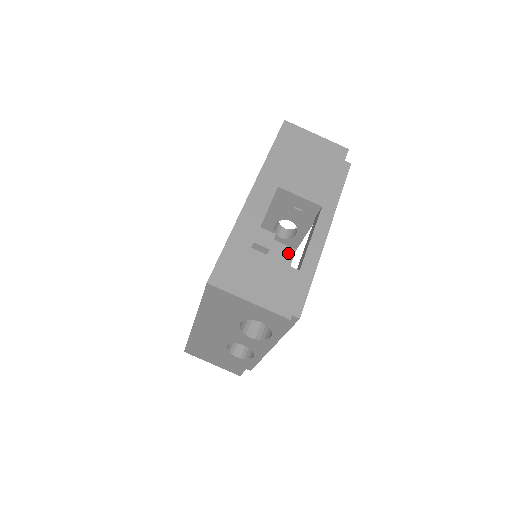
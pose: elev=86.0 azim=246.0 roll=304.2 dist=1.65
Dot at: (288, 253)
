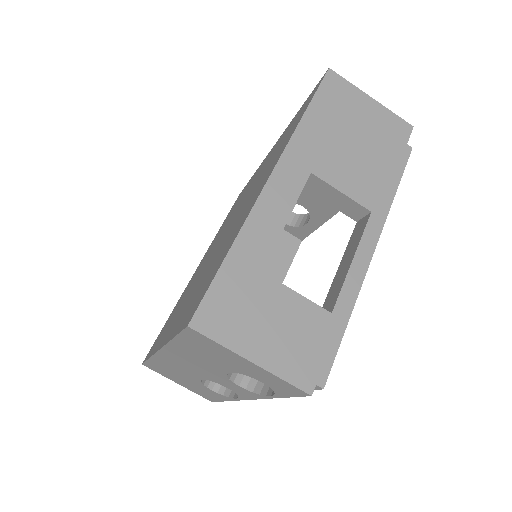
Dot at: (291, 244)
